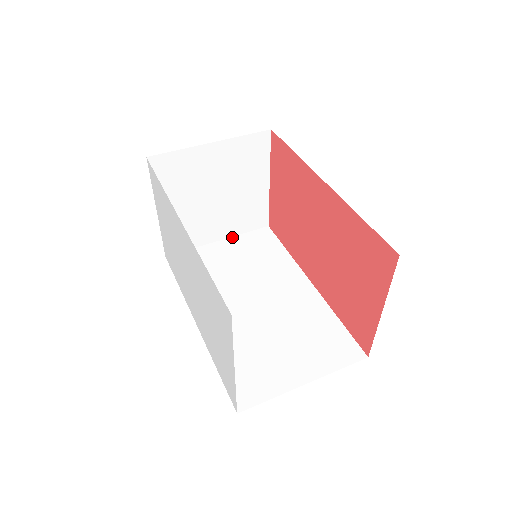
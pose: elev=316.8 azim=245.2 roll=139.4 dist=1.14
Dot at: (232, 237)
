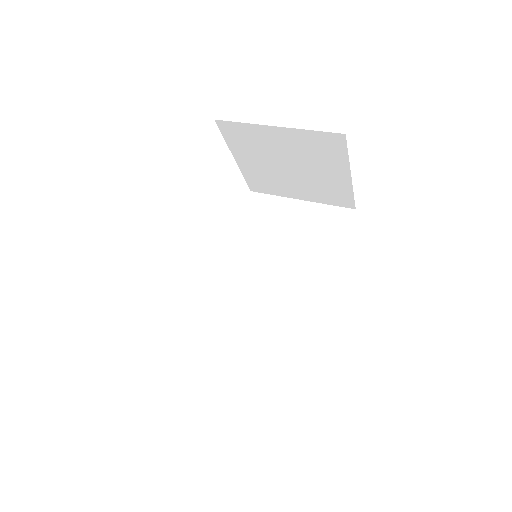
Dot at: (314, 203)
